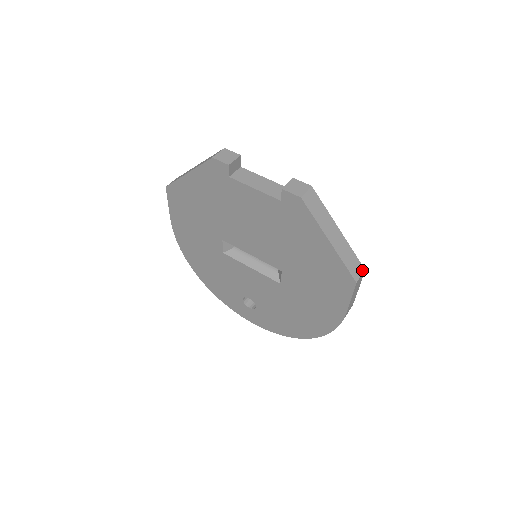
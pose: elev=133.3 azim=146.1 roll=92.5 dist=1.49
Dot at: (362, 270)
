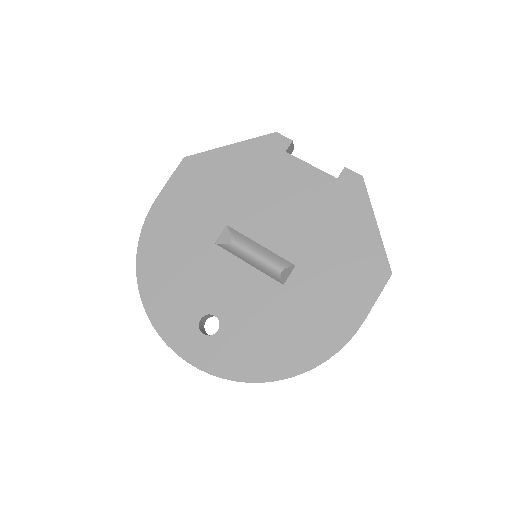
Dot at: occluded
